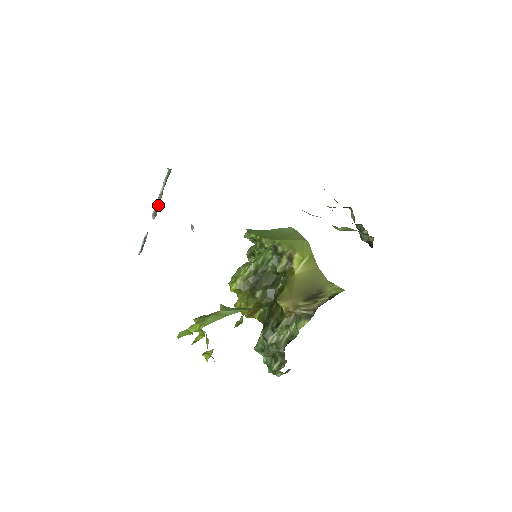
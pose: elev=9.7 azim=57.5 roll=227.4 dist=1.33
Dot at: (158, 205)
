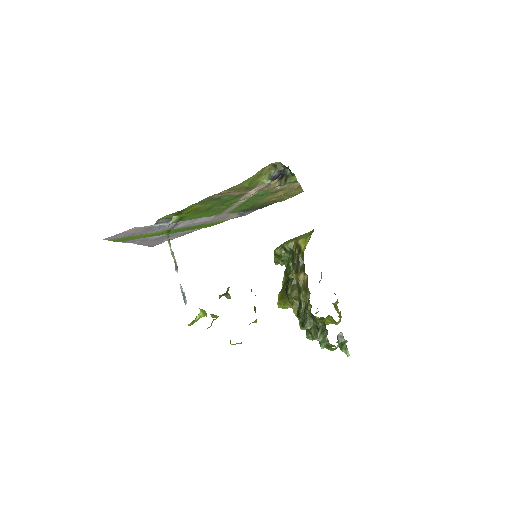
Dot at: (175, 262)
